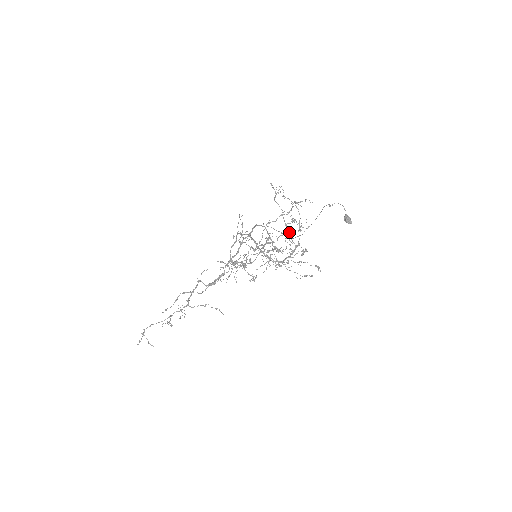
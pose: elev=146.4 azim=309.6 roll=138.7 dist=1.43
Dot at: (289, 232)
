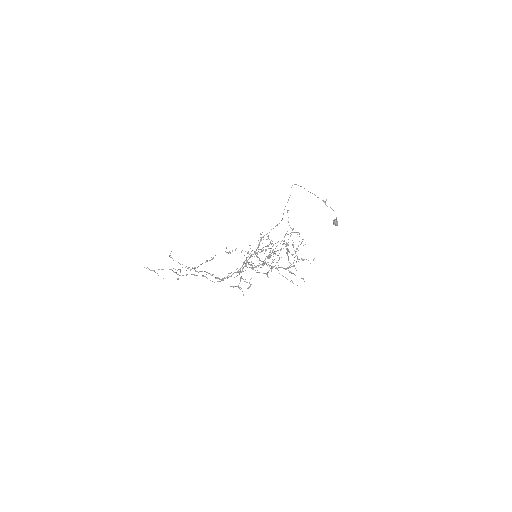
Dot at: occluded
